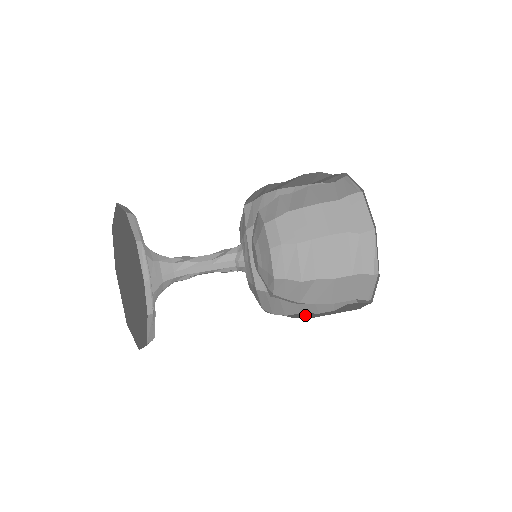
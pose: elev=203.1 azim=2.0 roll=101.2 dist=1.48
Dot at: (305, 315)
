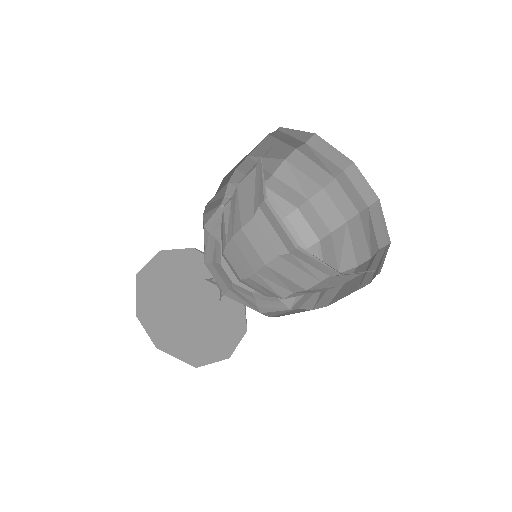
Dot at: (333, 288)
